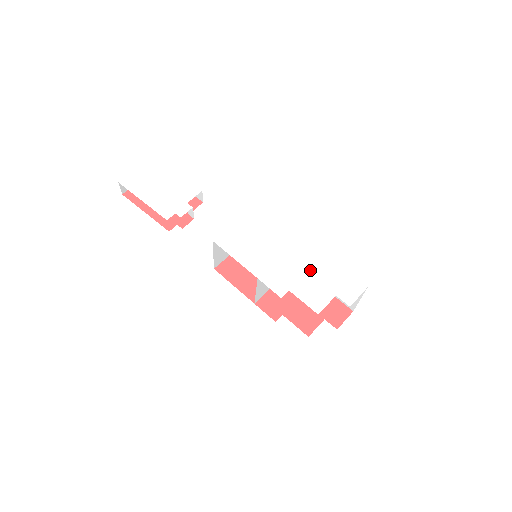
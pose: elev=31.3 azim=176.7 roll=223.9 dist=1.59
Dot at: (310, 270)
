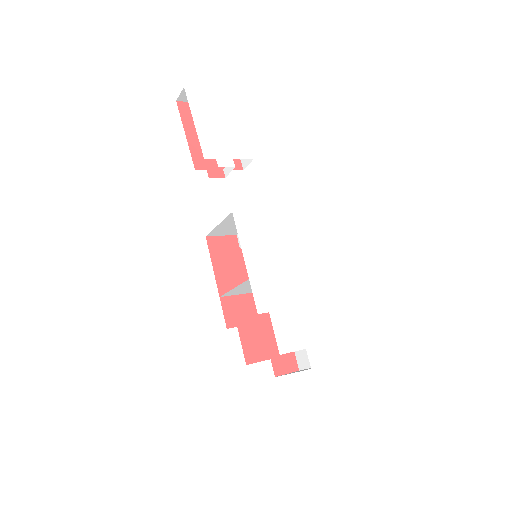
Dot at: (299, 308)
